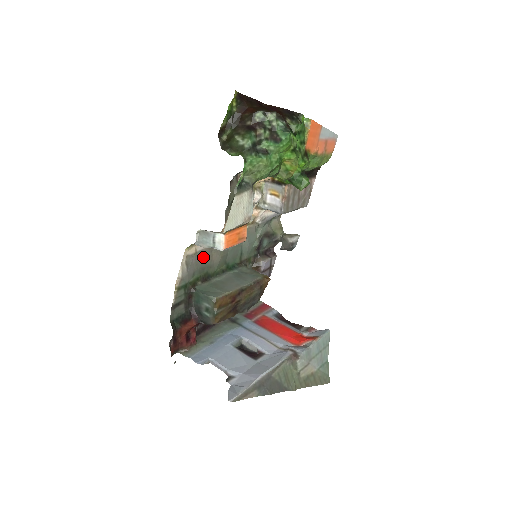
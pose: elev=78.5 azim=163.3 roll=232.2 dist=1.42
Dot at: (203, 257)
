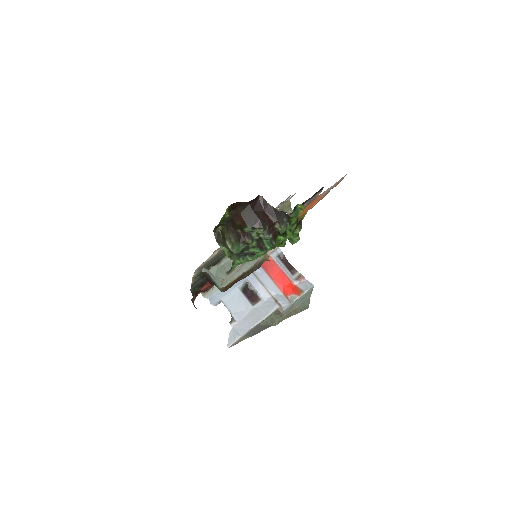
Dot at: (213, 259)
